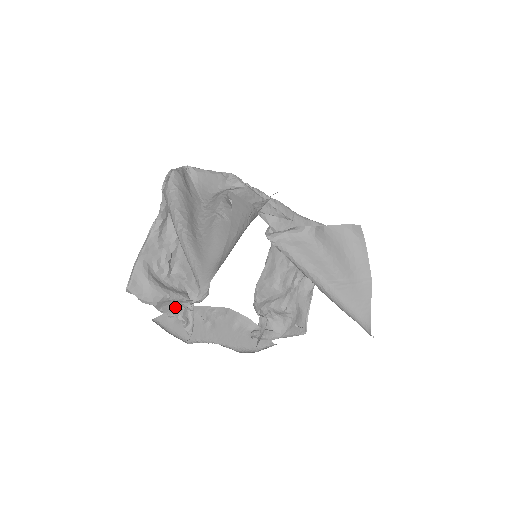
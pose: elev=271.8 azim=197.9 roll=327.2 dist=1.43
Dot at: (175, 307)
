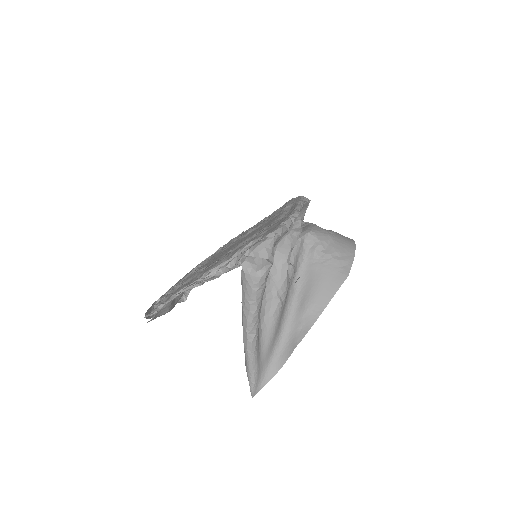
Dot at: occluded
